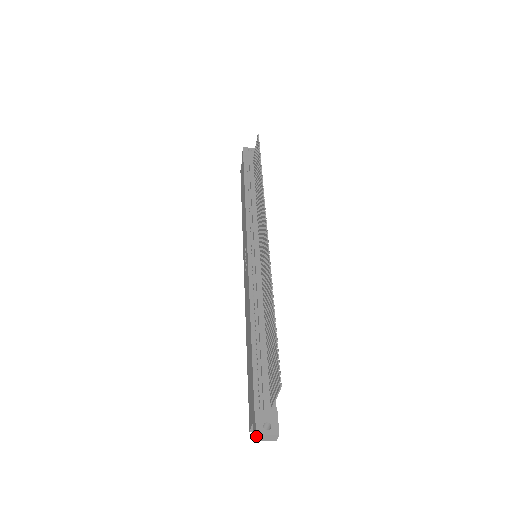
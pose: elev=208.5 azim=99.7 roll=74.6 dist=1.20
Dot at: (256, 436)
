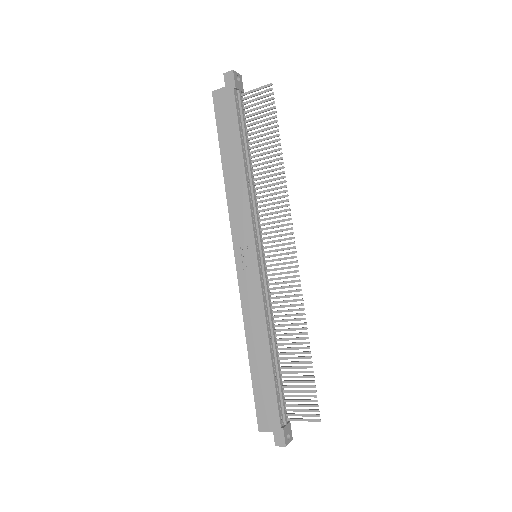
Dot at: (283, 446)
